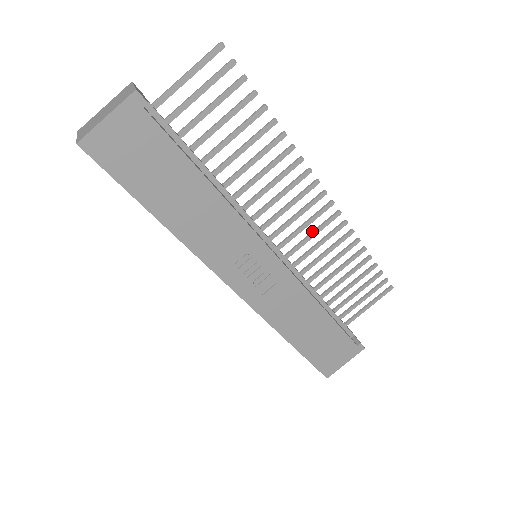
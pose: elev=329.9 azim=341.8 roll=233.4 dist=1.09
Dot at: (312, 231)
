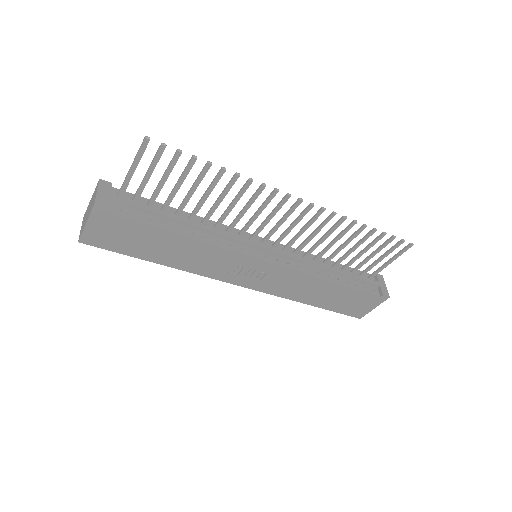
Dot at: (303, 226)
